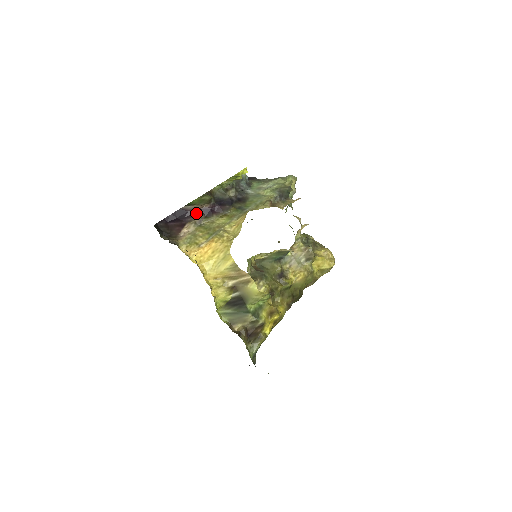
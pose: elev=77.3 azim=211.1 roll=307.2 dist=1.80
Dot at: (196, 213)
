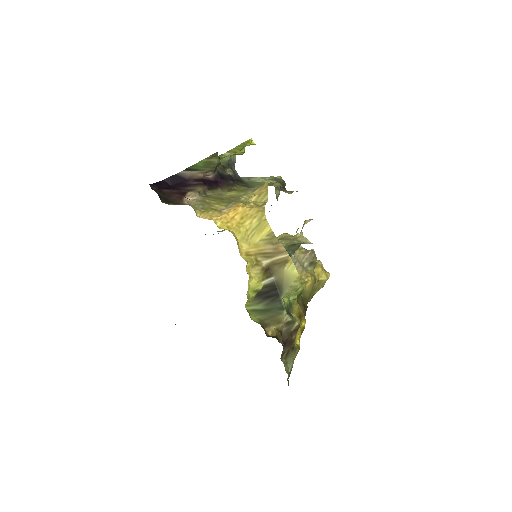
Dot at: (197, 182)
